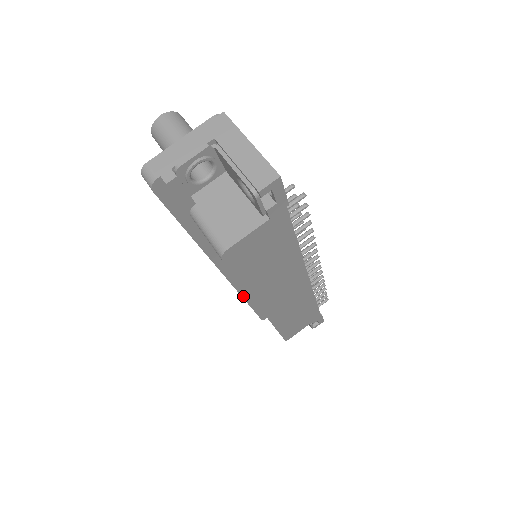
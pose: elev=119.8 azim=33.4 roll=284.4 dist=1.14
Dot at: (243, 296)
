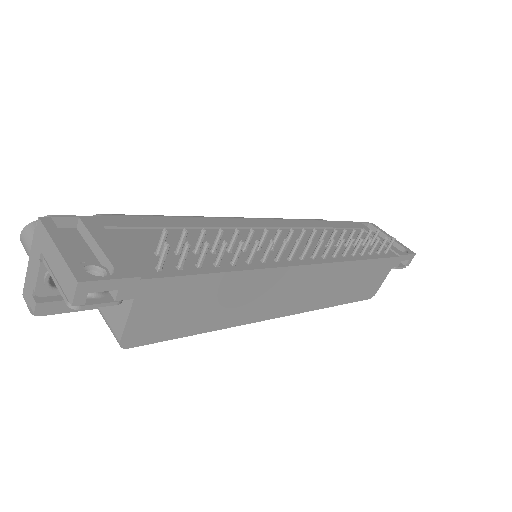
Dot at: occluded
